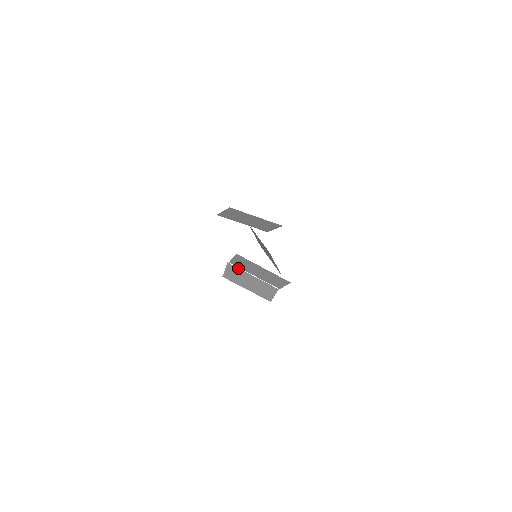
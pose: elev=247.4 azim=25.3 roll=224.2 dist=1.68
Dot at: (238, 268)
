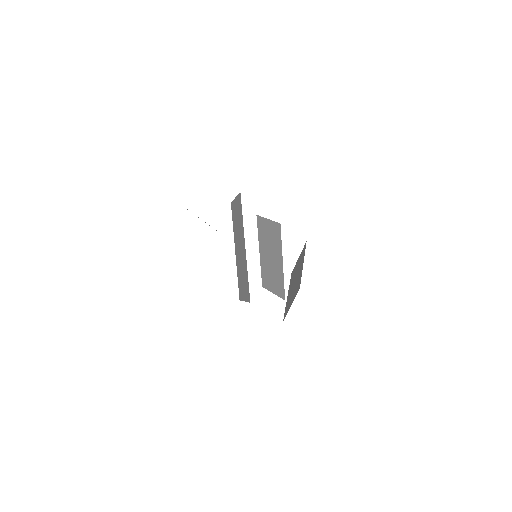
Dot at: occluded
